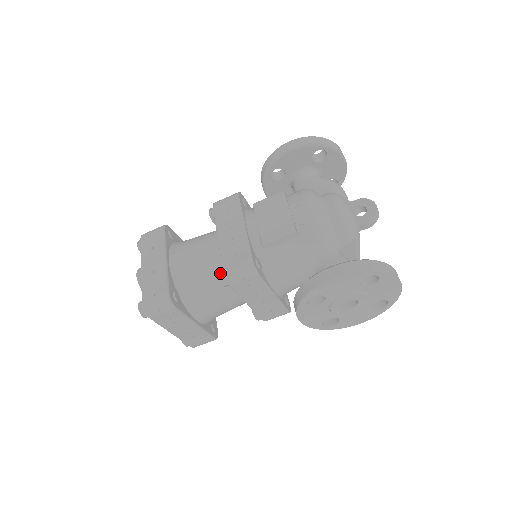
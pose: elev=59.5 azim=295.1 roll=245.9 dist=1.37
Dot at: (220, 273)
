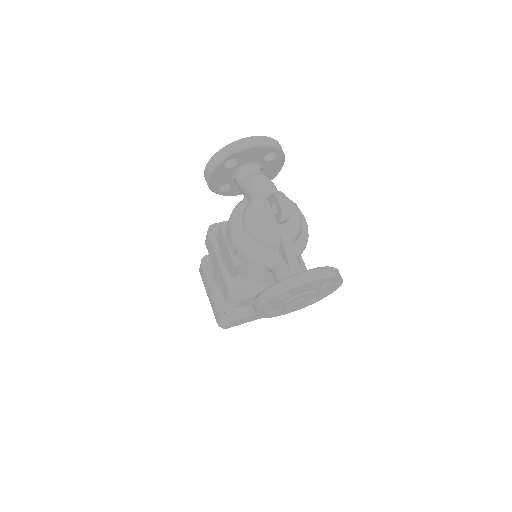
Dot at: occluded
